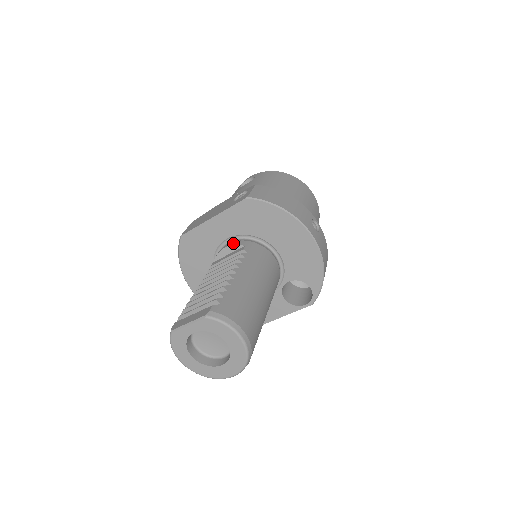
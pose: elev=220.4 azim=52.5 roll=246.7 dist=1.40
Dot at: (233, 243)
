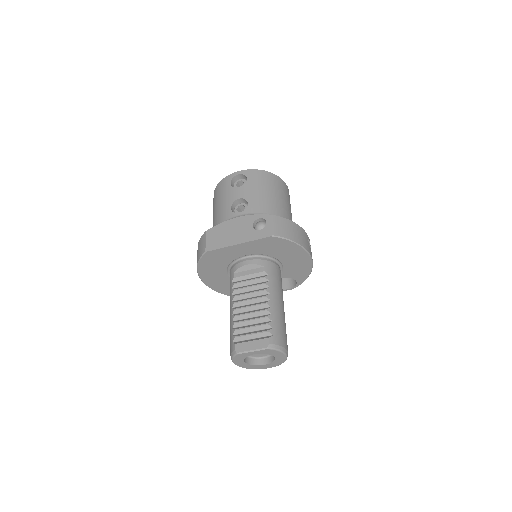
Dot at: (253, 262)
